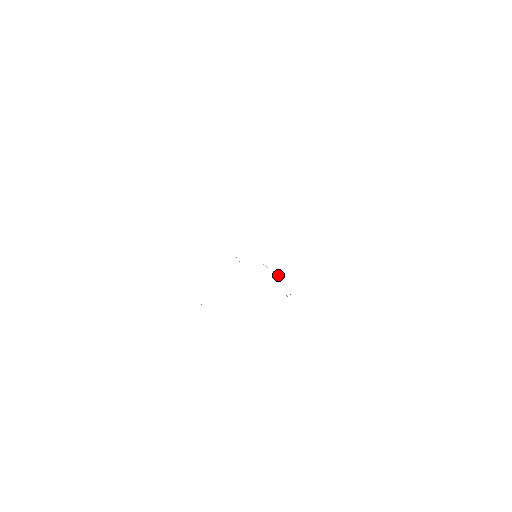
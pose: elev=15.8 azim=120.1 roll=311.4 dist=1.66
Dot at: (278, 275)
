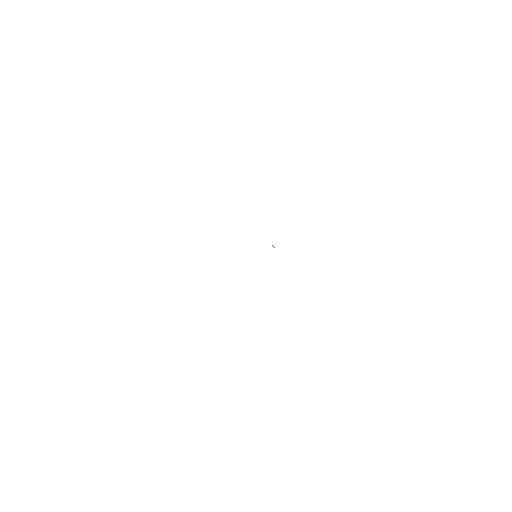
Dot at: occluded
